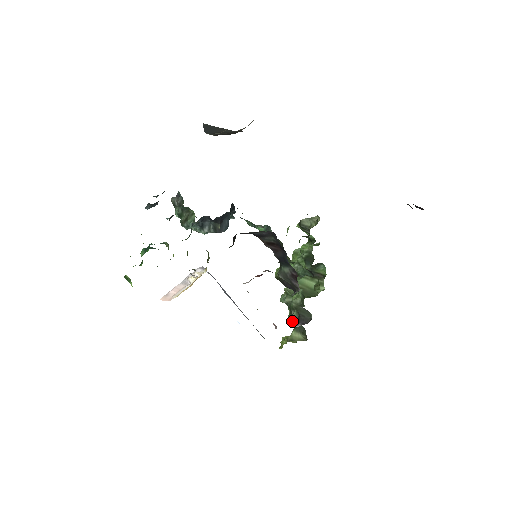
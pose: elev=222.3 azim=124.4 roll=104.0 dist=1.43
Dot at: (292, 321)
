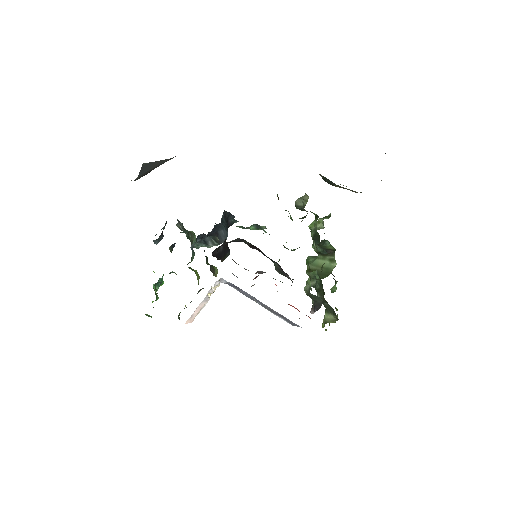
Dot at: (312, 307)
